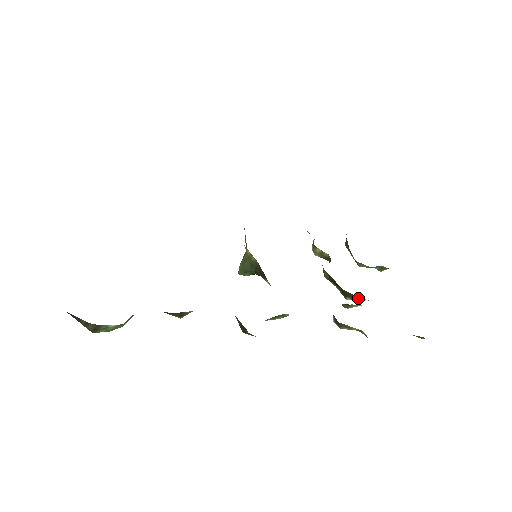
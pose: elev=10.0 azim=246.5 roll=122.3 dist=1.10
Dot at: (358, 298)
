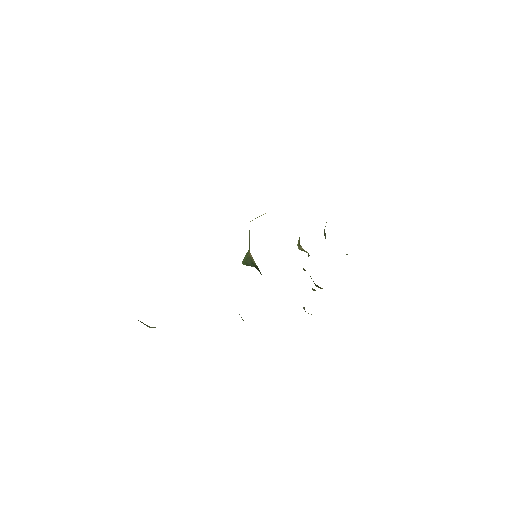
Dot at: occluded
